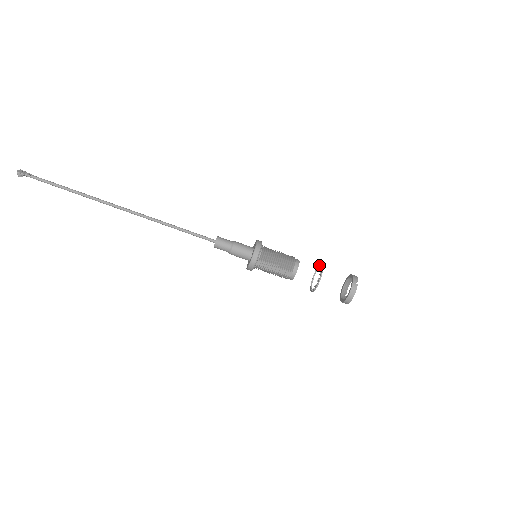
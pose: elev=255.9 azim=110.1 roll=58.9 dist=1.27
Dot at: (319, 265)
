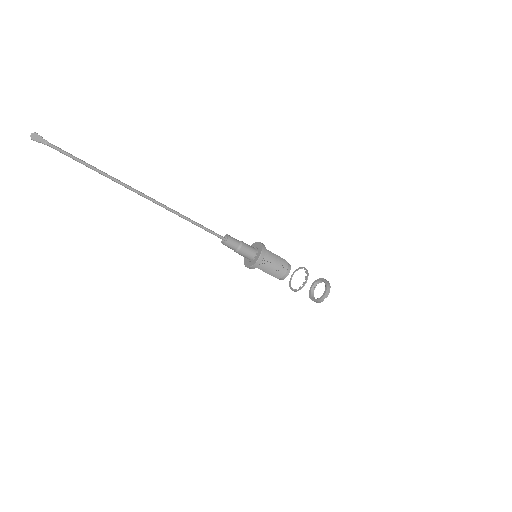
Dot at: occluded
